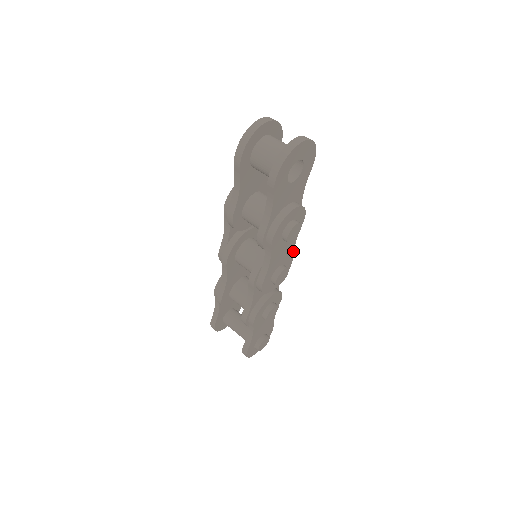
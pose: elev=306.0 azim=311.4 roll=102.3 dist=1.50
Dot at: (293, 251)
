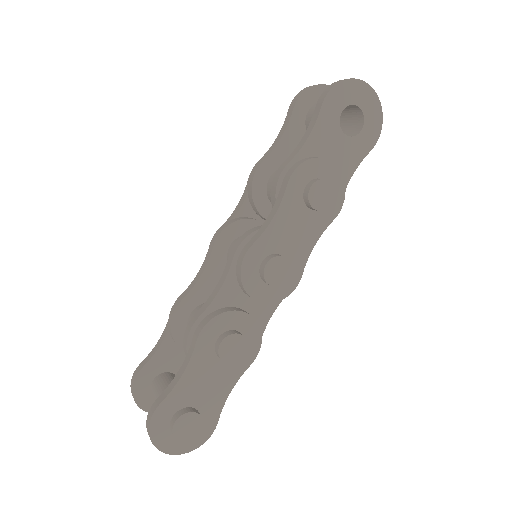
Dot at: (307, 260)
